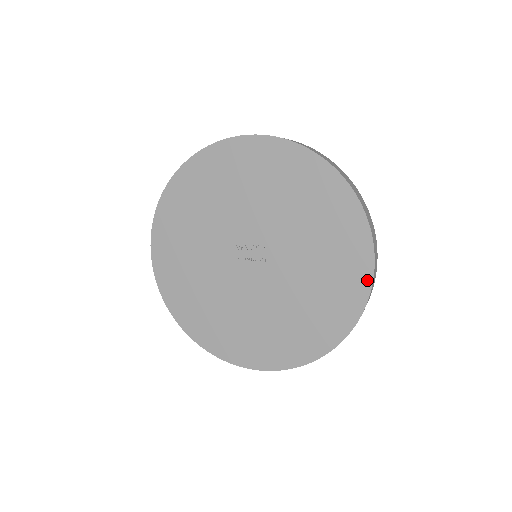
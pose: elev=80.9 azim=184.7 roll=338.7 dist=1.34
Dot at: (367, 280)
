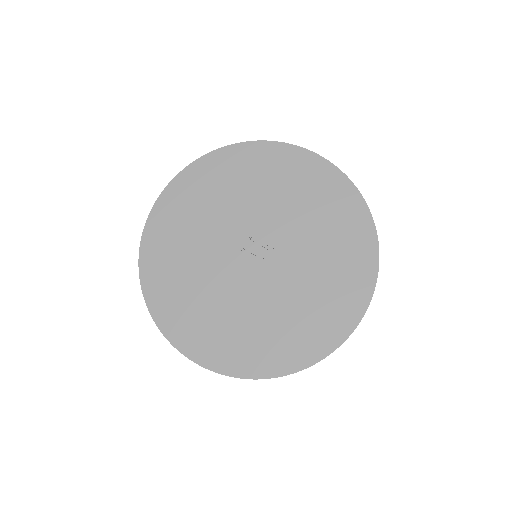
Dot at: (348, 329)
